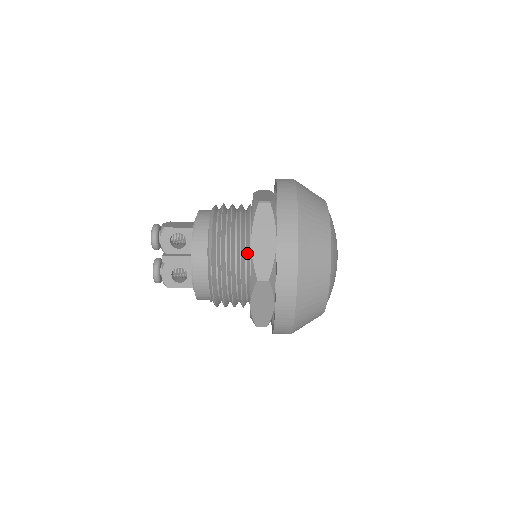
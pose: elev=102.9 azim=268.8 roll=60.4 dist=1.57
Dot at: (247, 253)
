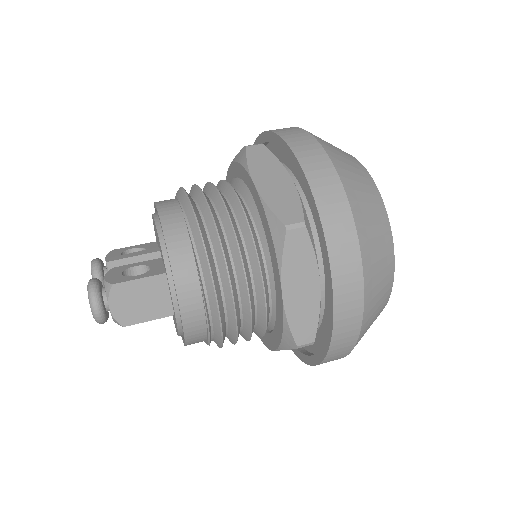
Dot at: occluded
